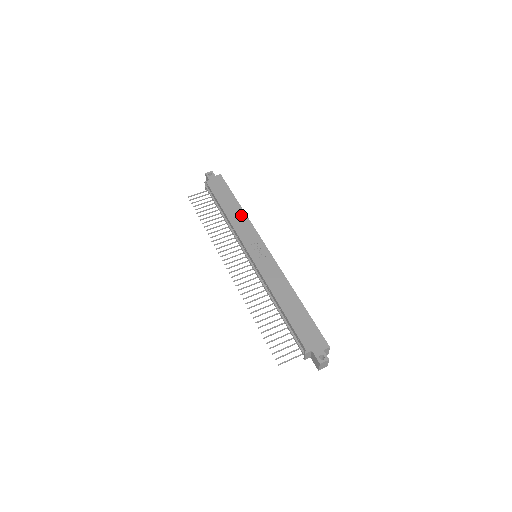
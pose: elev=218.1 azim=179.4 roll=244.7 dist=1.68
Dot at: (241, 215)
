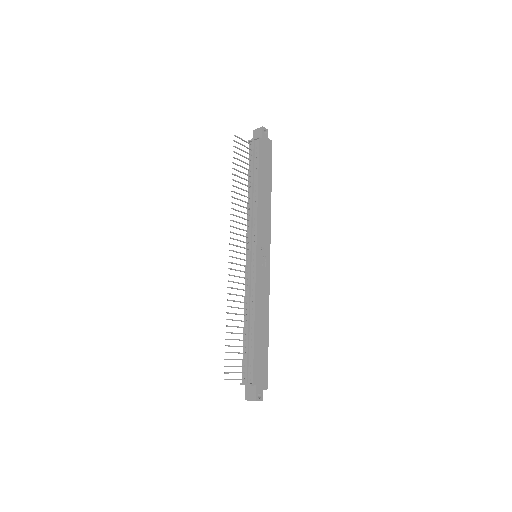
Dot at: (268, 205)
